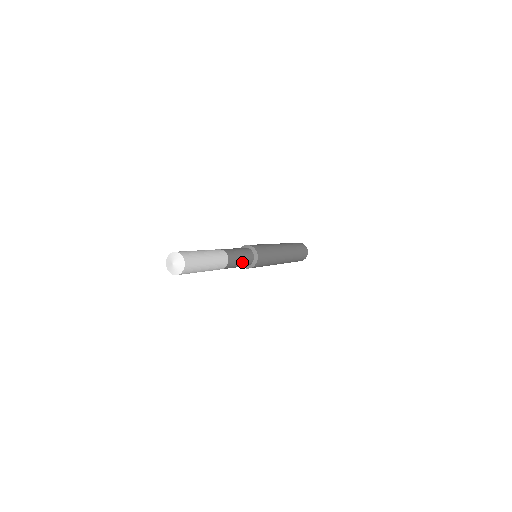
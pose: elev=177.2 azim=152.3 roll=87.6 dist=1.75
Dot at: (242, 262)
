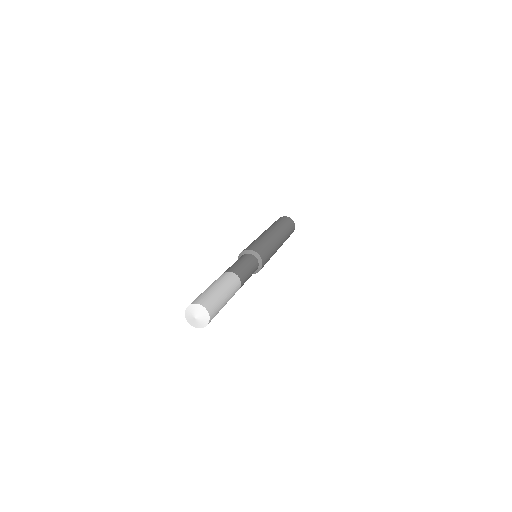
Dot at: (250, 275)
